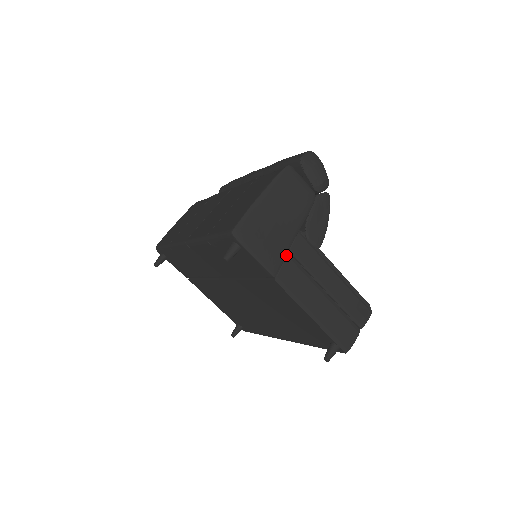
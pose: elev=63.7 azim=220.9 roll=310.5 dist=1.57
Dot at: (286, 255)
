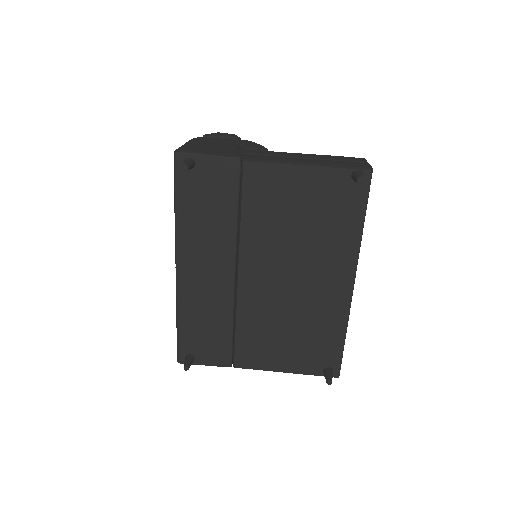
Dot at: (240, 155)
